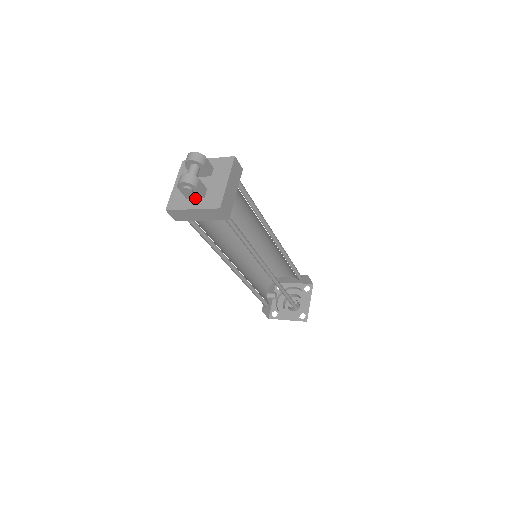
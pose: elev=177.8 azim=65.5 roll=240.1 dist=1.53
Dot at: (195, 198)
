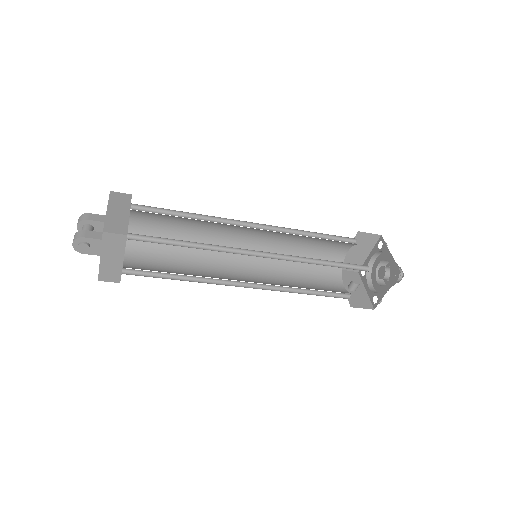
Dot at: occluded
